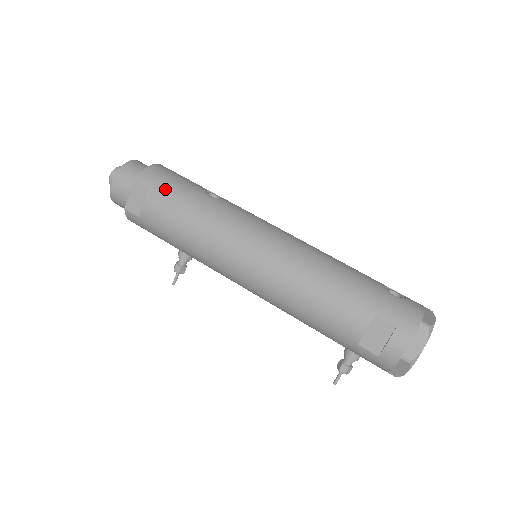
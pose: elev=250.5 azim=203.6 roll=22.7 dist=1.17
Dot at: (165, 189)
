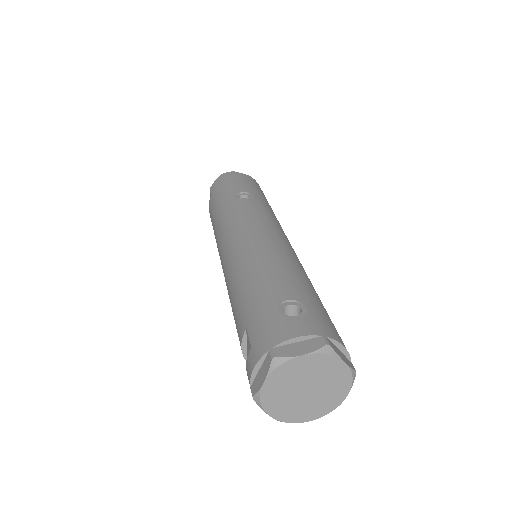
Dot at: (215, 195)
